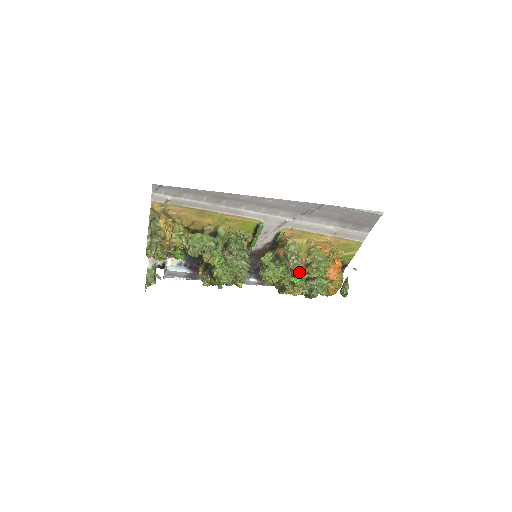
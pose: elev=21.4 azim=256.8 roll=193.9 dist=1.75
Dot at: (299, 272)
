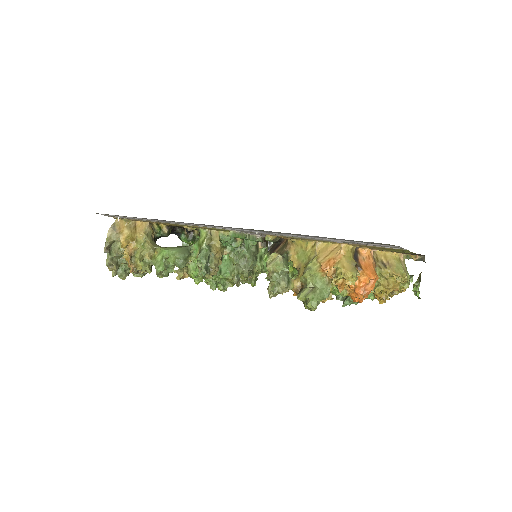
Dot at: (295, 294)
